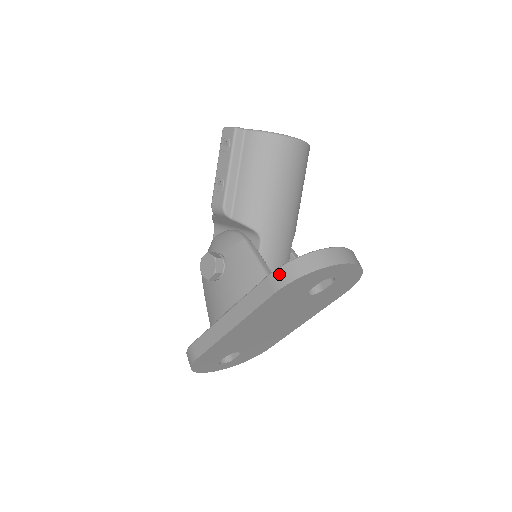
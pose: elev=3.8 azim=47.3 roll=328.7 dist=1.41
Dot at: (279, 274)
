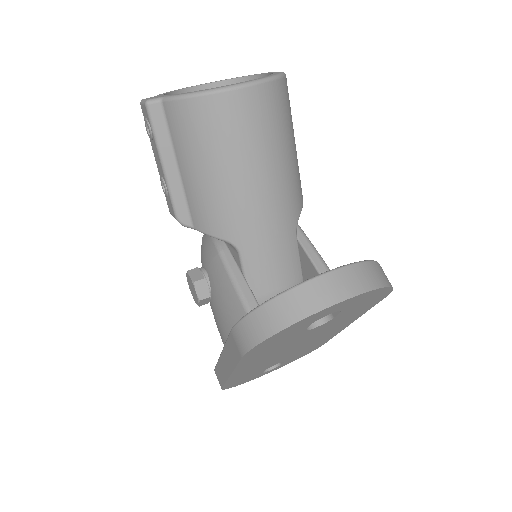
Dot at: (239, 333)
